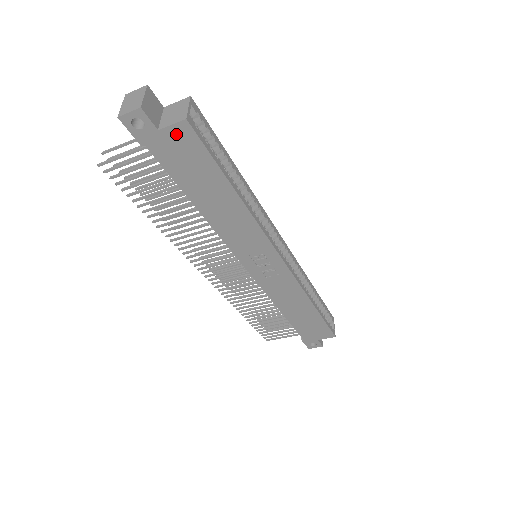
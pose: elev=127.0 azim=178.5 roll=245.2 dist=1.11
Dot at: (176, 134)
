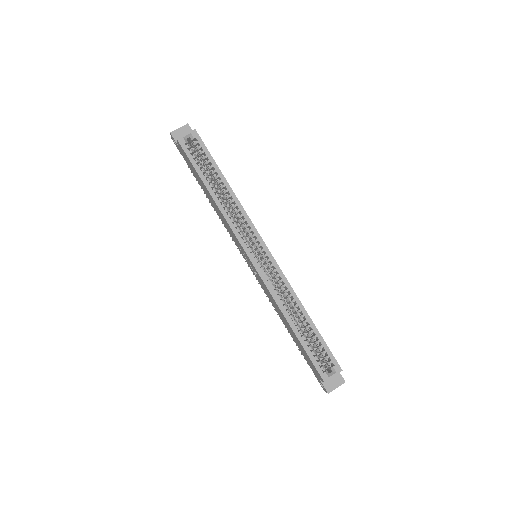
Dot at: (181, 148)
